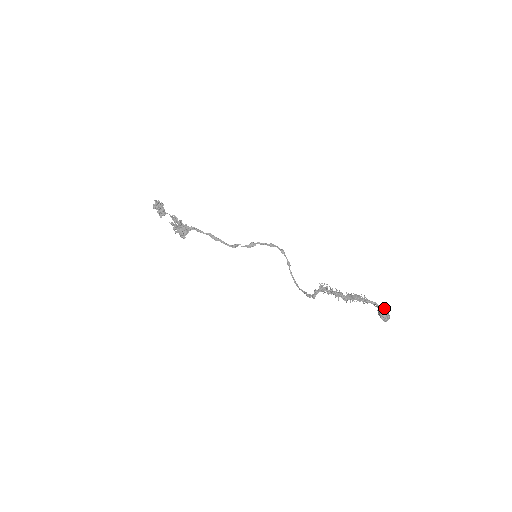
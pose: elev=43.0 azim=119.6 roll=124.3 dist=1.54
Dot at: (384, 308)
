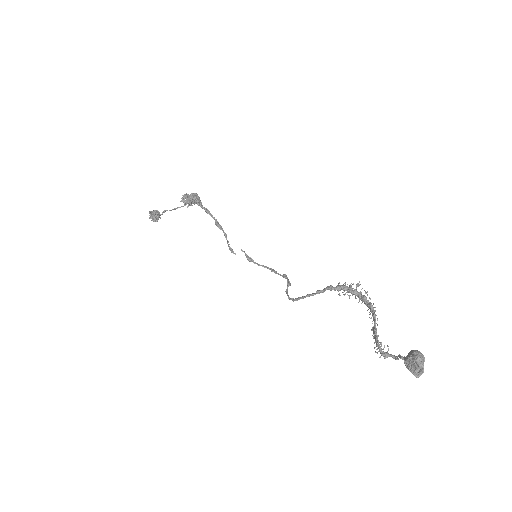
Dot at: occluded
